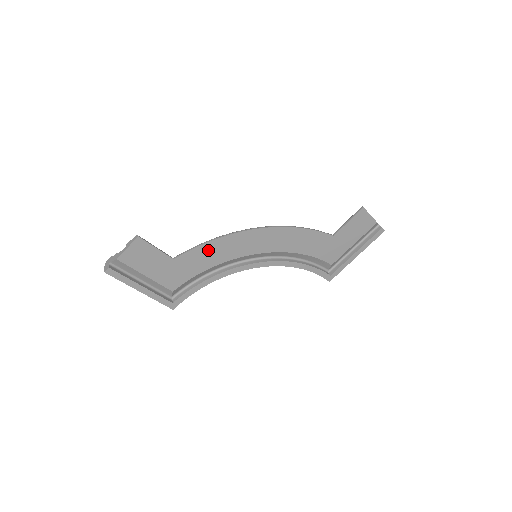
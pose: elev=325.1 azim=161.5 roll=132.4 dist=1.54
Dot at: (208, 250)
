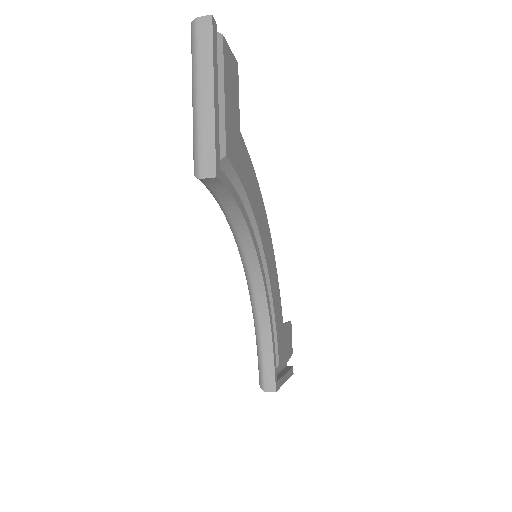
Dot at: (252, 176)
